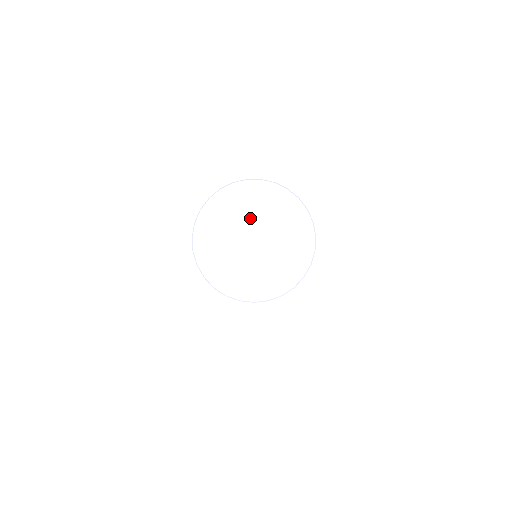
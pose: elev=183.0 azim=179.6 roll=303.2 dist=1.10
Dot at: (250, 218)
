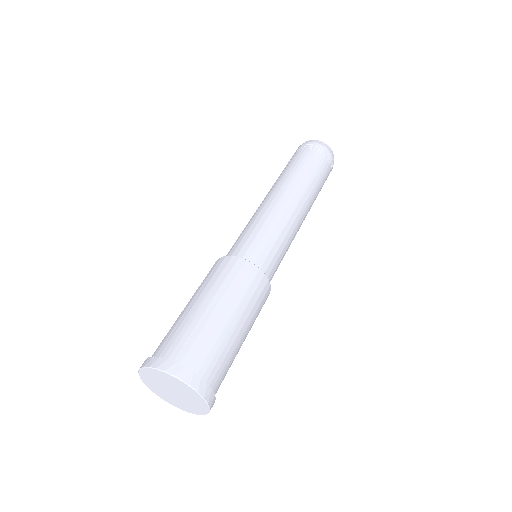
Dot at: (161, 384)
